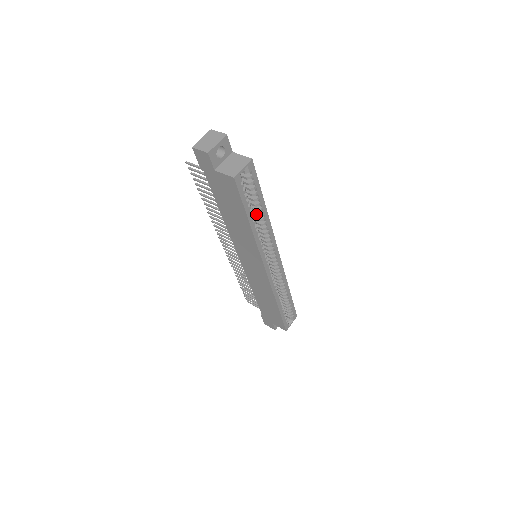
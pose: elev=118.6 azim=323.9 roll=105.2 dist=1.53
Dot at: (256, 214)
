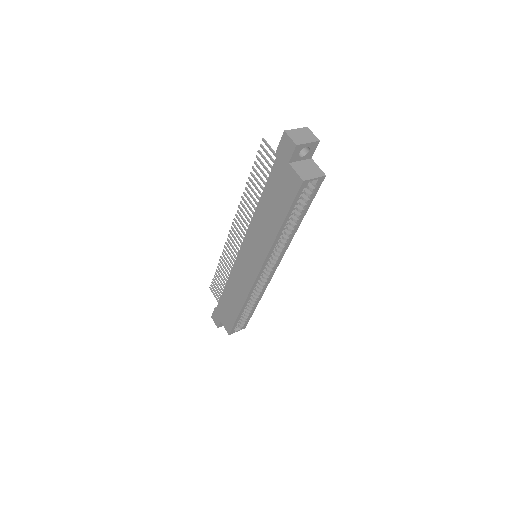
Dot at: (289, 222)
